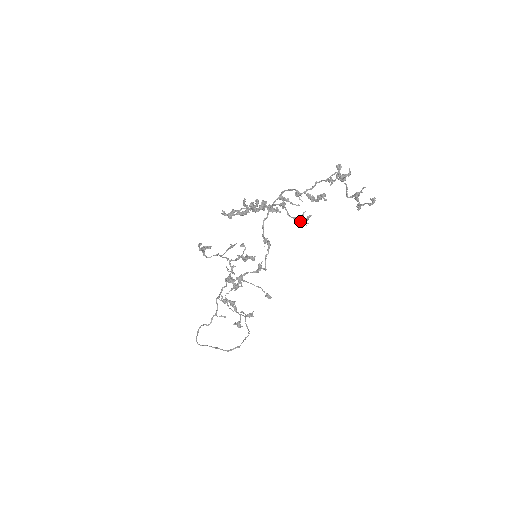
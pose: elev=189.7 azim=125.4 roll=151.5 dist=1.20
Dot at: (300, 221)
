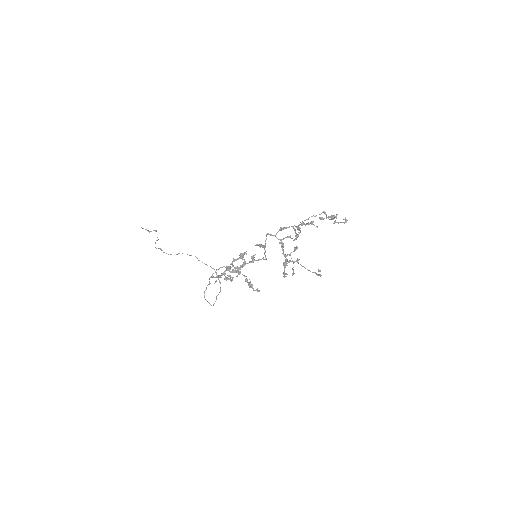
Dot at: occluded
